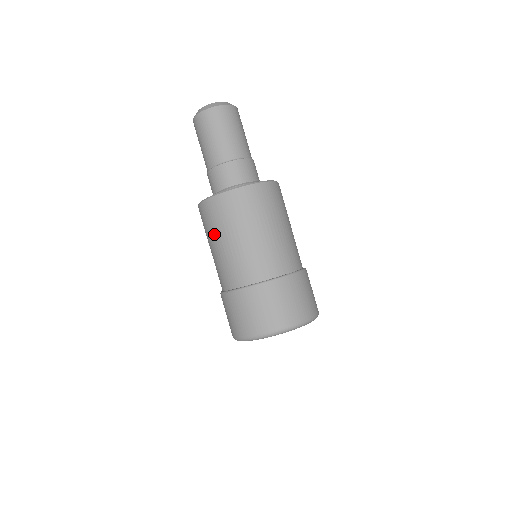
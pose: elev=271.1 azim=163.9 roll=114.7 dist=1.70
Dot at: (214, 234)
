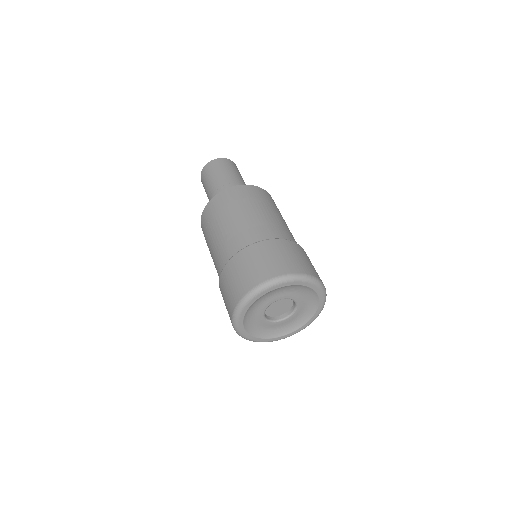
Dot at: (252, 204)
